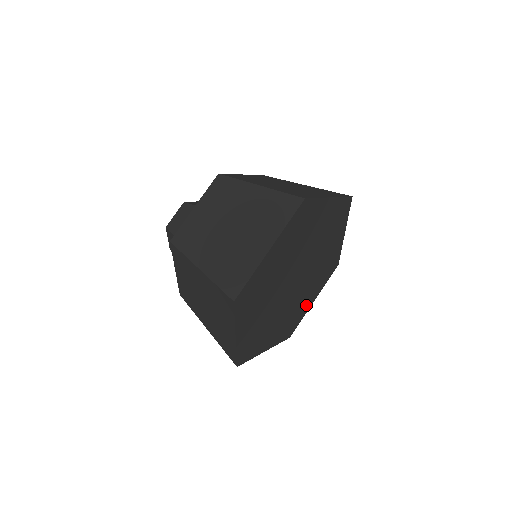
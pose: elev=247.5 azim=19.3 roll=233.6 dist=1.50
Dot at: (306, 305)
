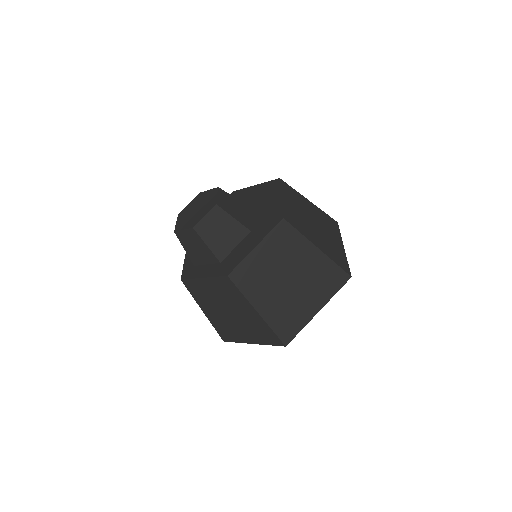
Dot at: occluded
